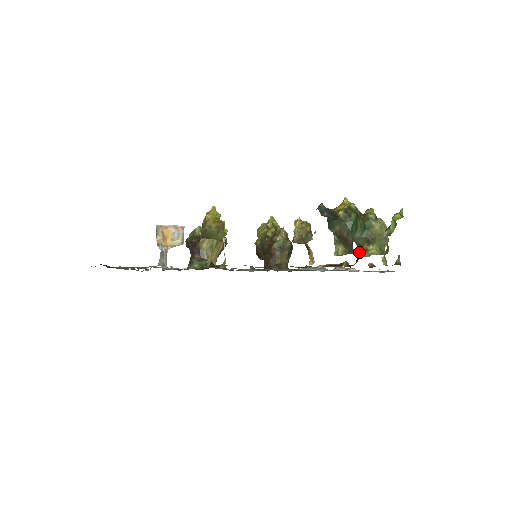
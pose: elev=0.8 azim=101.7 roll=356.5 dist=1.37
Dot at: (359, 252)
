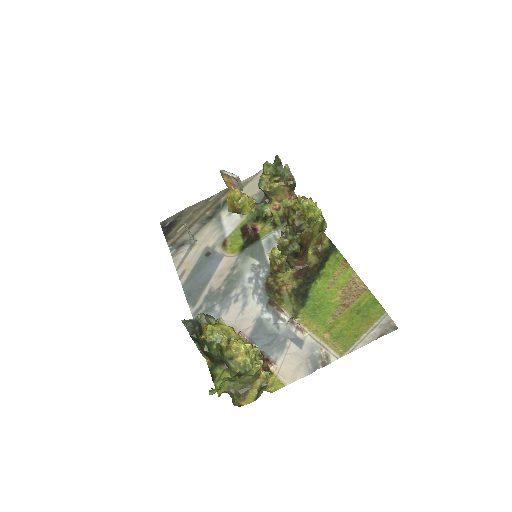
Dot at: occluded
